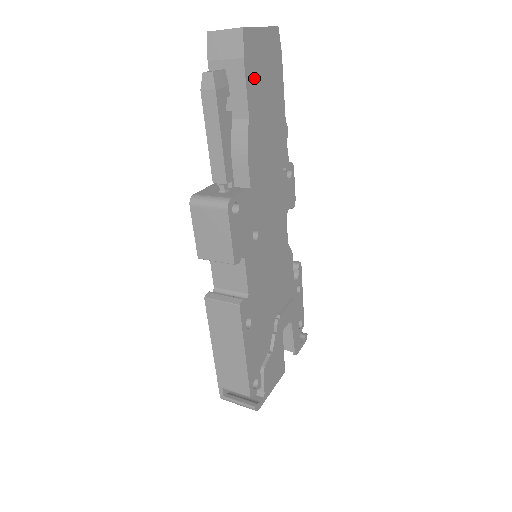
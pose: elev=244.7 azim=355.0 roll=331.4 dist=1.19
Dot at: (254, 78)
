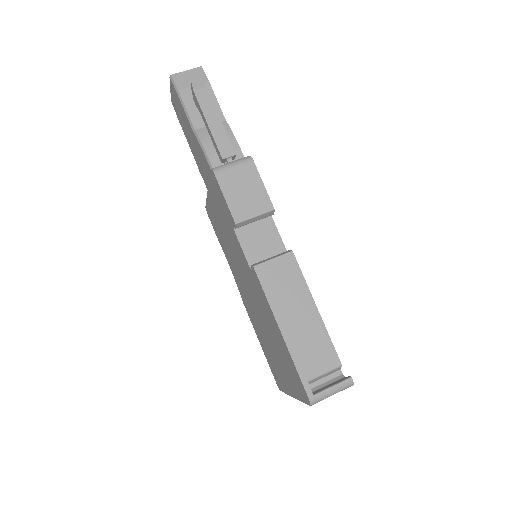
Dot at: occluded
